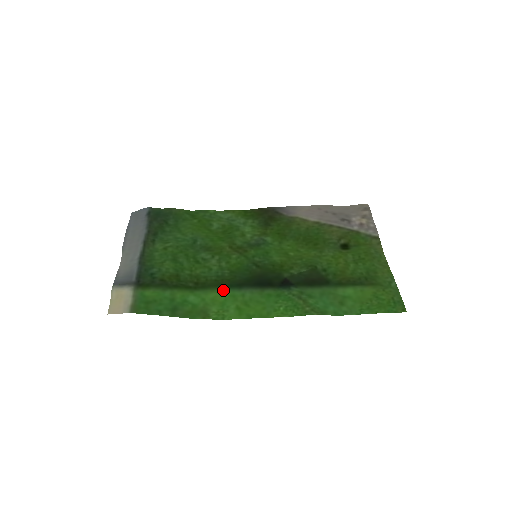
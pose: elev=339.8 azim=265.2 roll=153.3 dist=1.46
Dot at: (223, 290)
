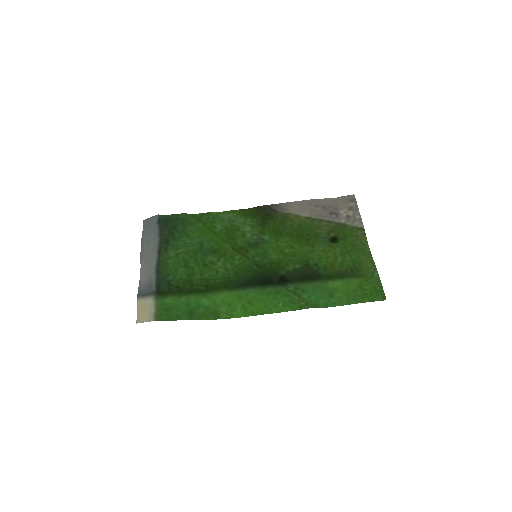
Dot at: (230, 291)
